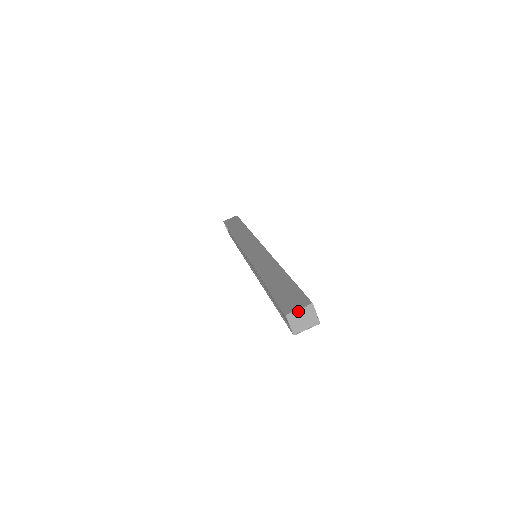
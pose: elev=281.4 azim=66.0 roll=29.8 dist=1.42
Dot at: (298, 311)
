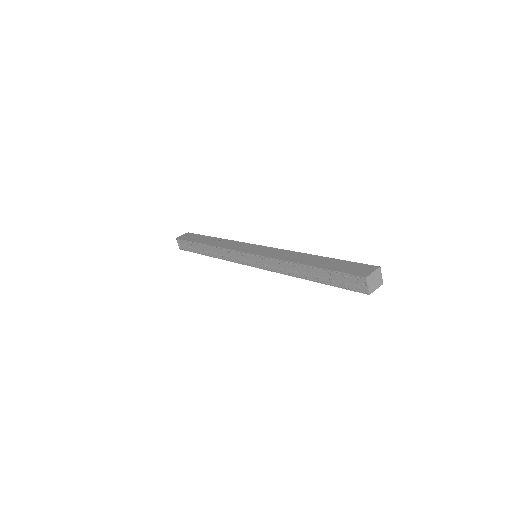
Dot at: (373, 274)
